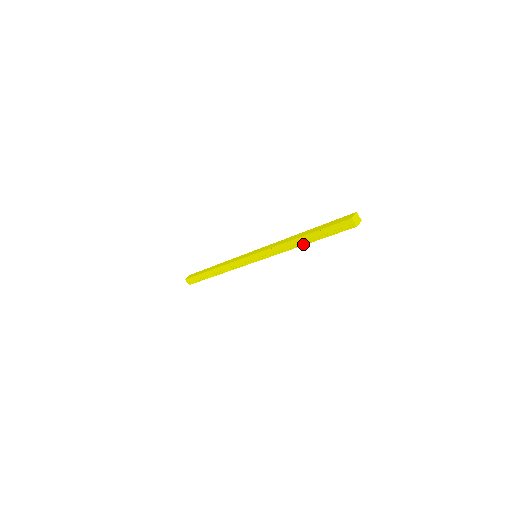
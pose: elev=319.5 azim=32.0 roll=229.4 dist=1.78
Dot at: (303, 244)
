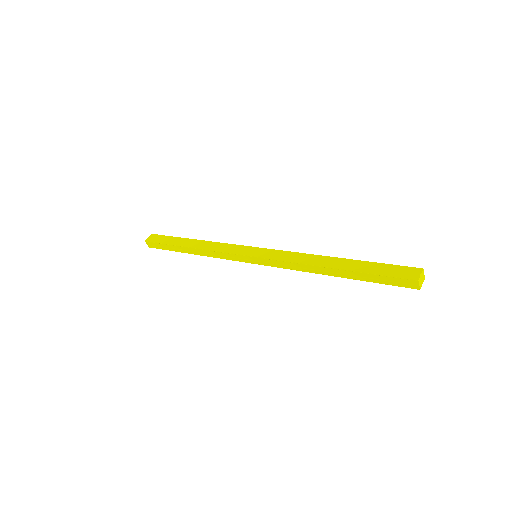
Dot at: (332, 275)
